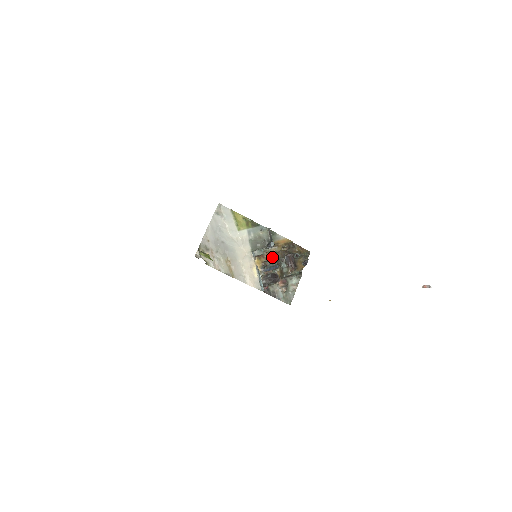
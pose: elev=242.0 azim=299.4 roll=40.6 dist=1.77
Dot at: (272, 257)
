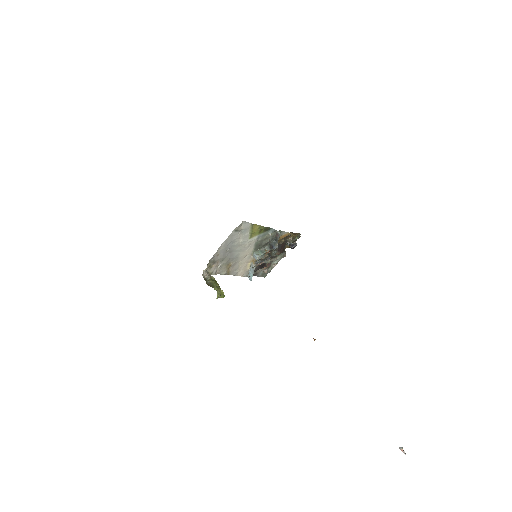
Dot at: occluded
